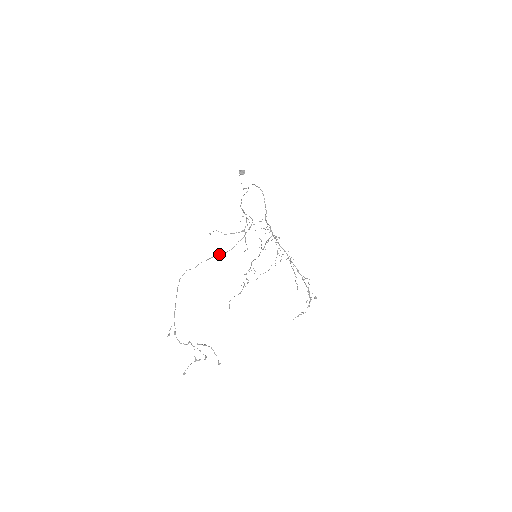
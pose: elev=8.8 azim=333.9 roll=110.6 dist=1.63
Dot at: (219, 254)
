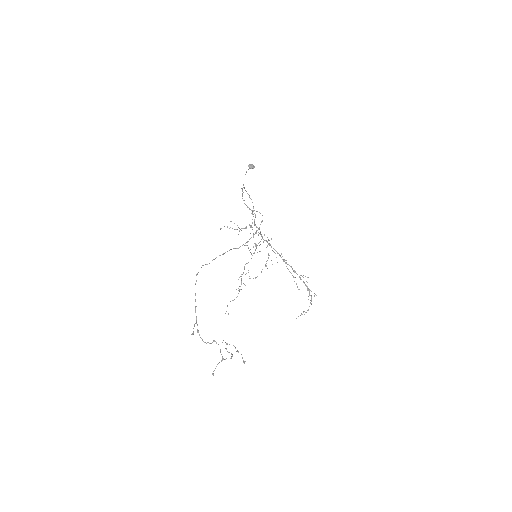
Dot at: (234, 248)
